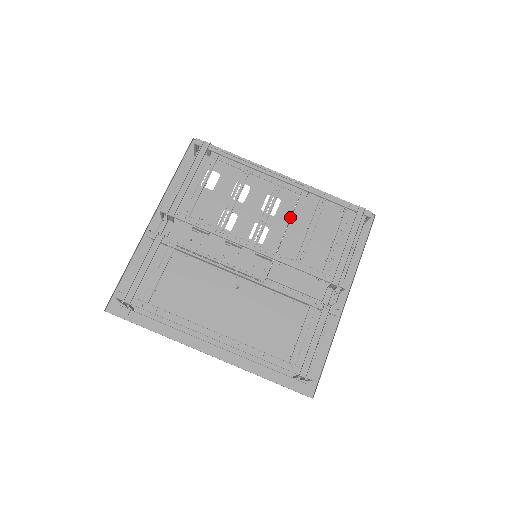
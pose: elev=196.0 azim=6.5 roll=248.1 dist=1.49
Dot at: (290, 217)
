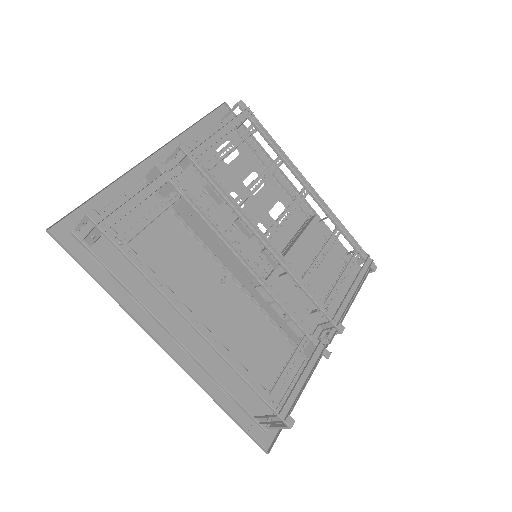
Dot at: (294, 235)
